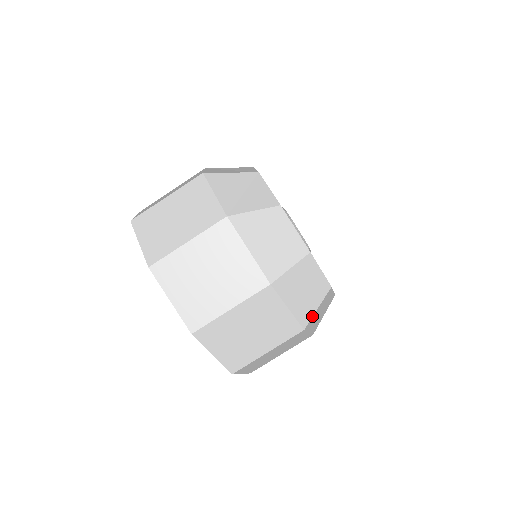
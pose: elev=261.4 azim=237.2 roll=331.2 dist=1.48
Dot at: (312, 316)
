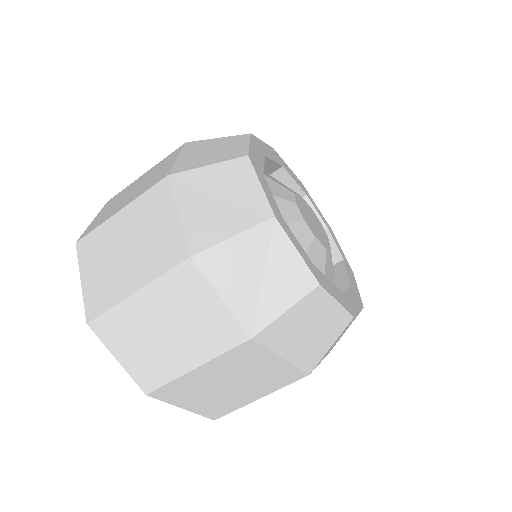
Dot at: (339, 339)
